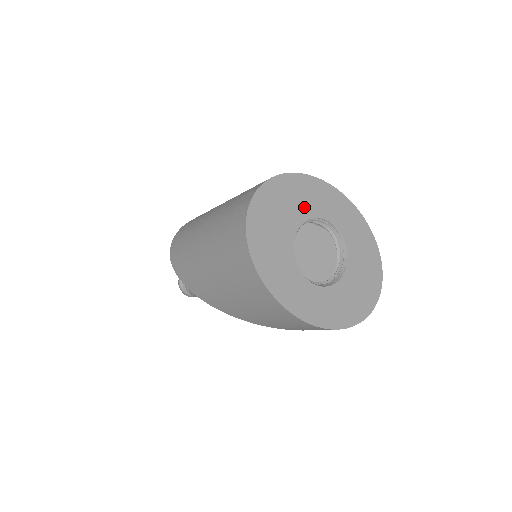
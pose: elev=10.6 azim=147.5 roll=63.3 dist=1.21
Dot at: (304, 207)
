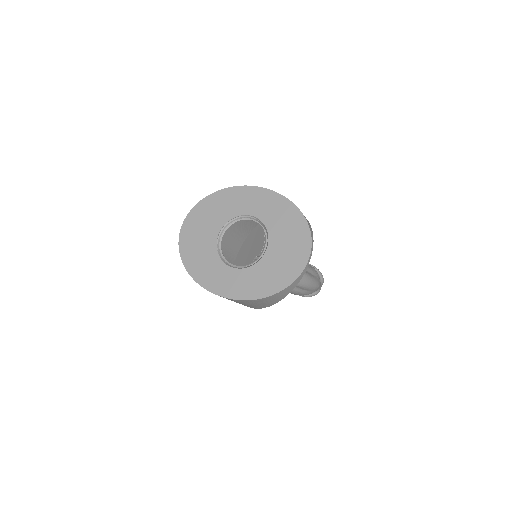
Dot at: (222, 214)
